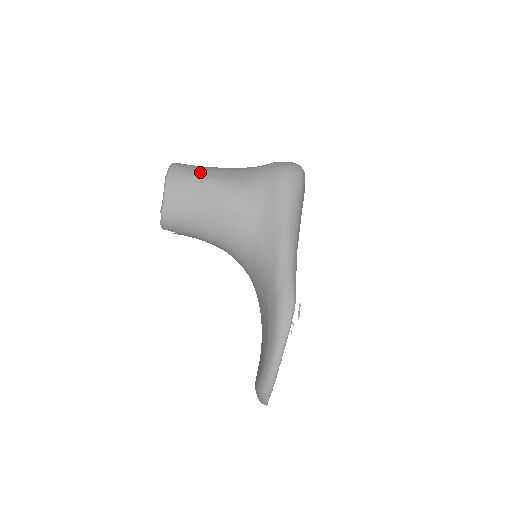
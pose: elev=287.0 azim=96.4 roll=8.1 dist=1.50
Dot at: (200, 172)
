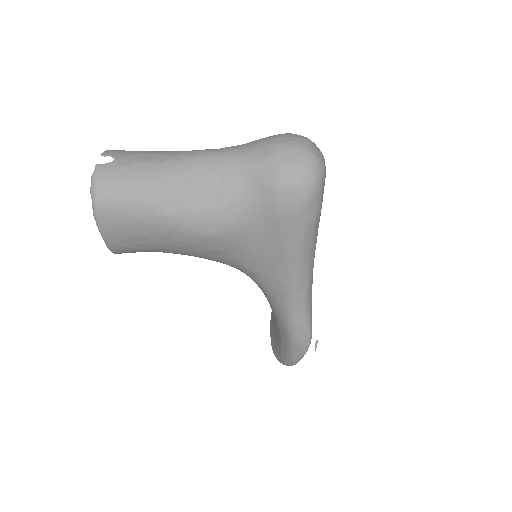
Dot at: (146, 203)
